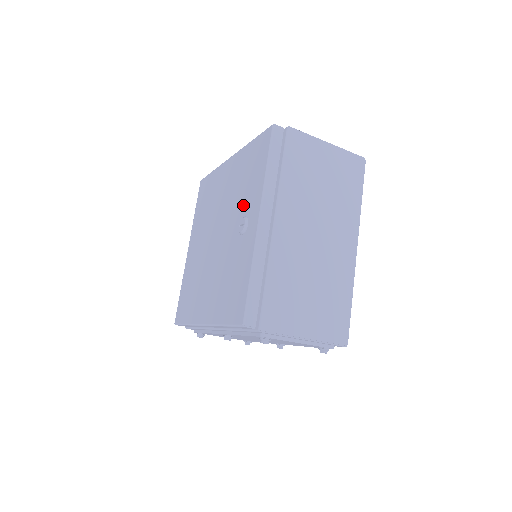
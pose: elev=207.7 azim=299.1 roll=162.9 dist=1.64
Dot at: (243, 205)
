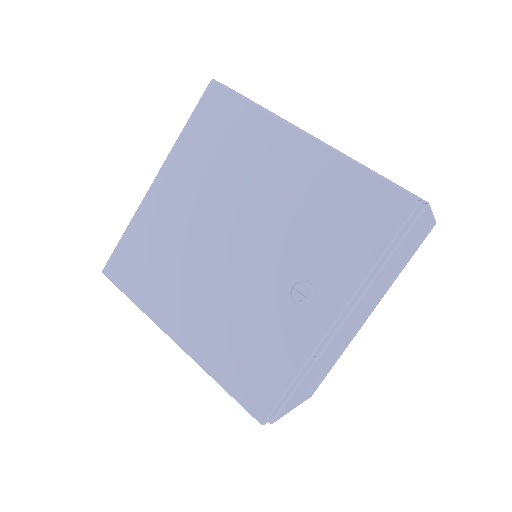
Dot at: (311, 259)
